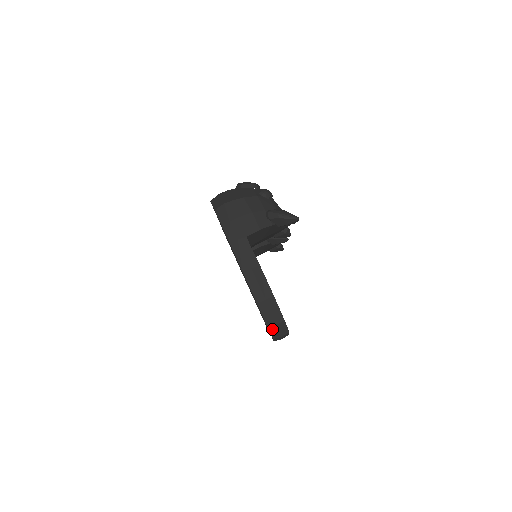
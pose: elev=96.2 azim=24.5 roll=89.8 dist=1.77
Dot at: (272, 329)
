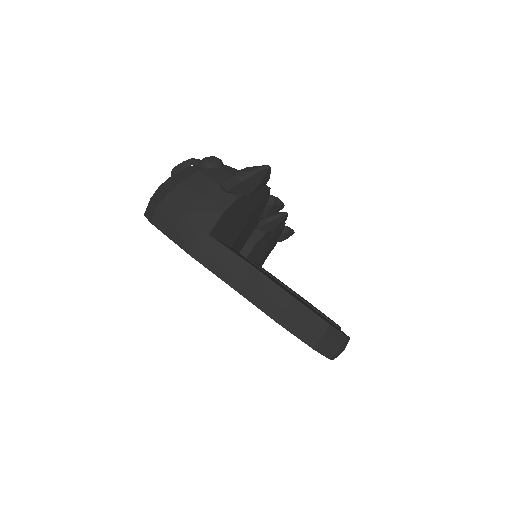
Dot at: (319, 347)
